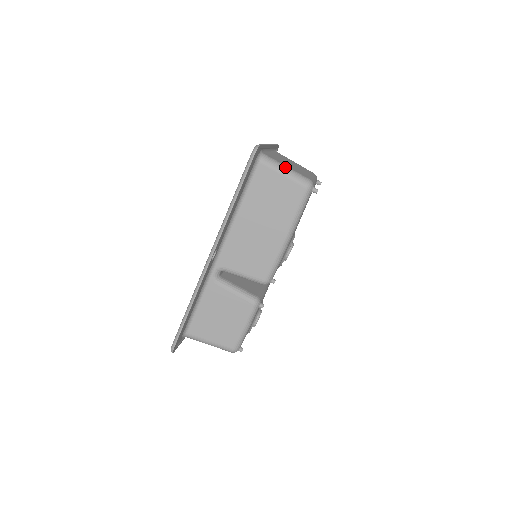
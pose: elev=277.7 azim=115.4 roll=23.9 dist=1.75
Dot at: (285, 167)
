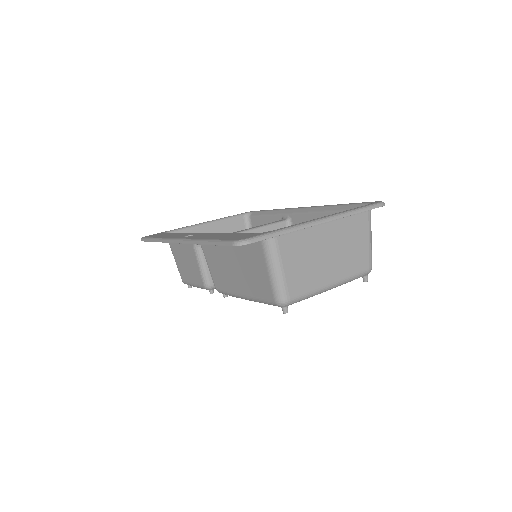
Dot at: (278, 269)
